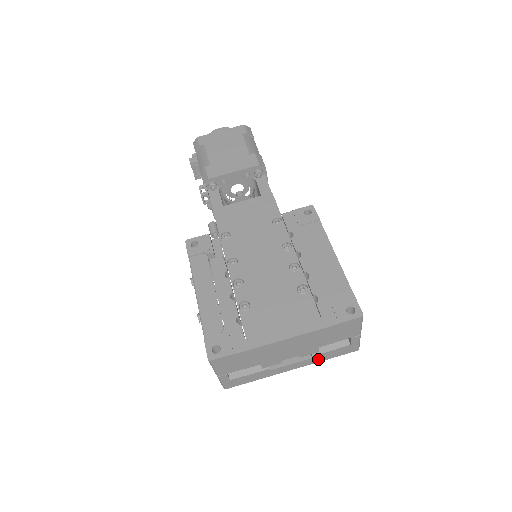
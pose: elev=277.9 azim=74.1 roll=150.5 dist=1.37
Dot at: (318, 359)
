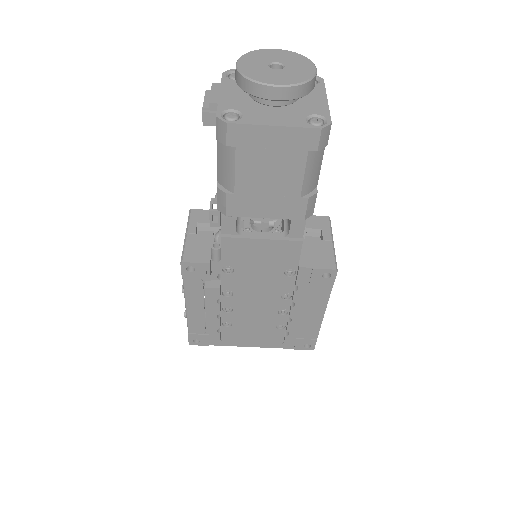
Dot at: occluded
